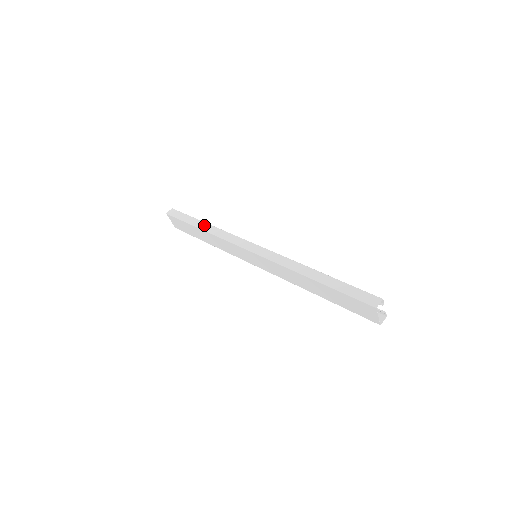
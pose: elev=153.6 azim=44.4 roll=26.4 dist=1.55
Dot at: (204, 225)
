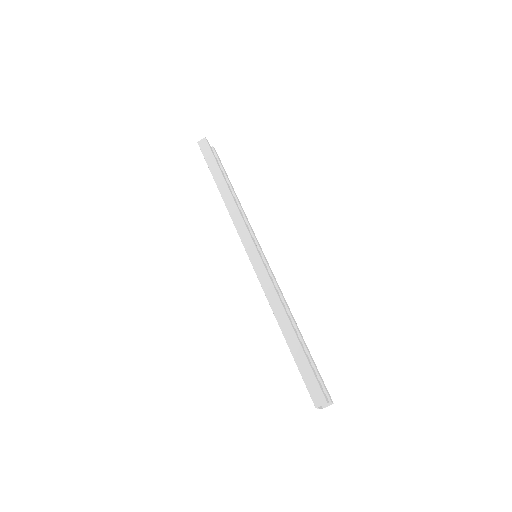
Dot at: (223, 186)
